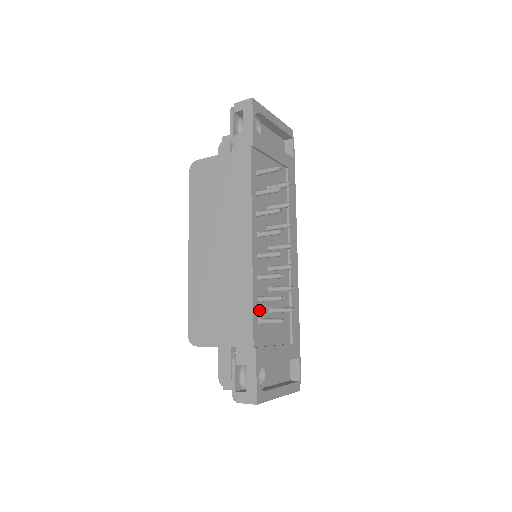
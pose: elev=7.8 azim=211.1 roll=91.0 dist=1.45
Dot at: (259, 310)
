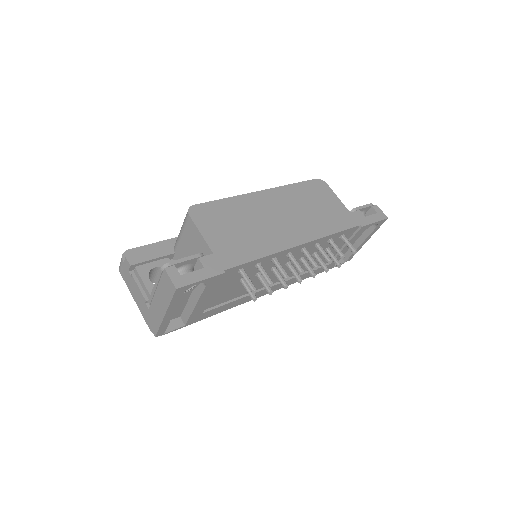
Dot at: (249, 267)
